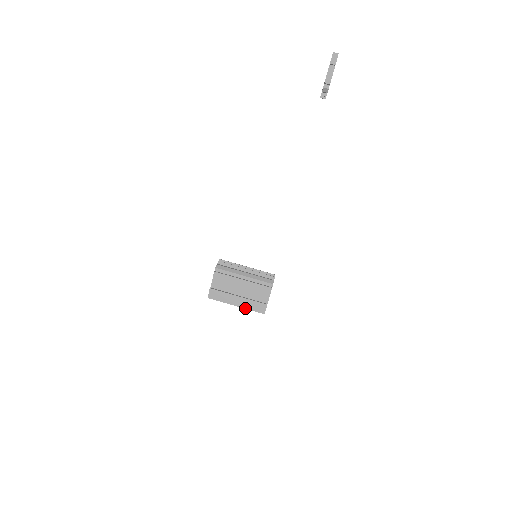
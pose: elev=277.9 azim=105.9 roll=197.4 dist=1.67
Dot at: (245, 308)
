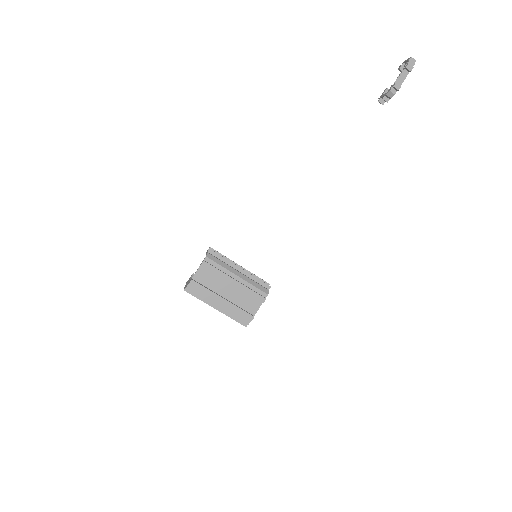
Dot at: (225, 314)
